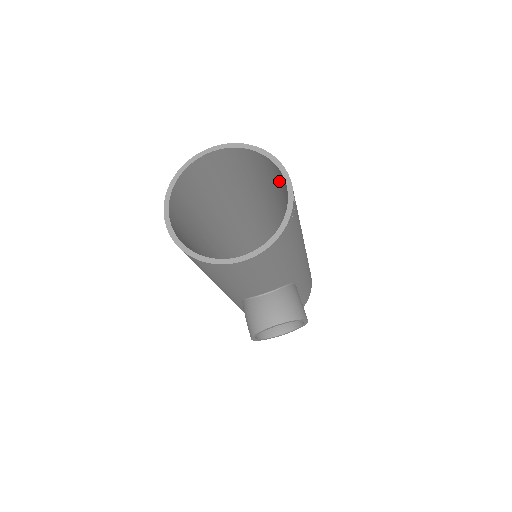
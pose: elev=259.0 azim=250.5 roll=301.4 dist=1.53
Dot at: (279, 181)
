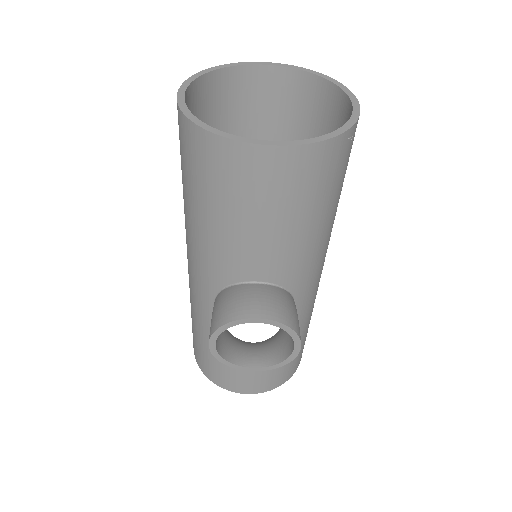
Dot at: occluded
